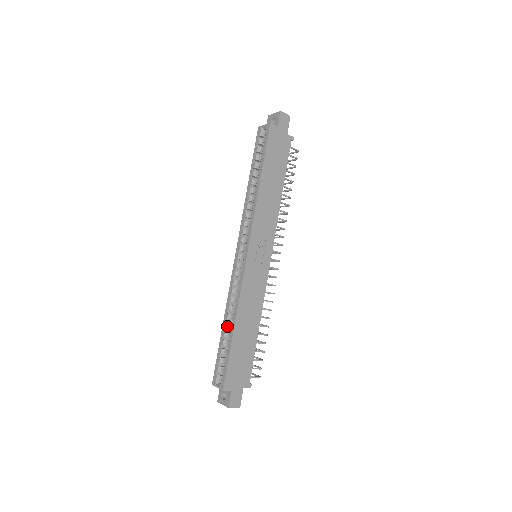
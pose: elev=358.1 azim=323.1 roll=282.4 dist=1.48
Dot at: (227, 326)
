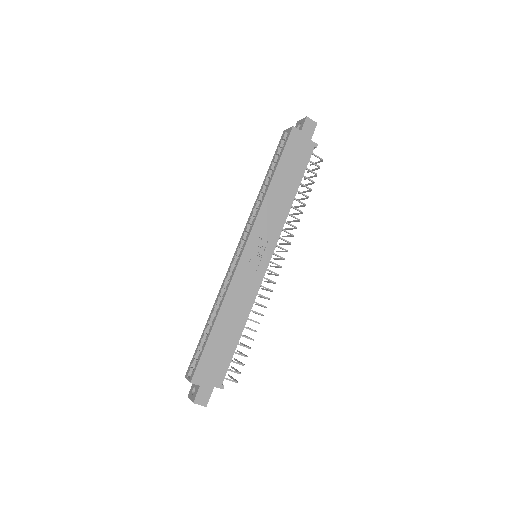
Dot at: (211, 320)
